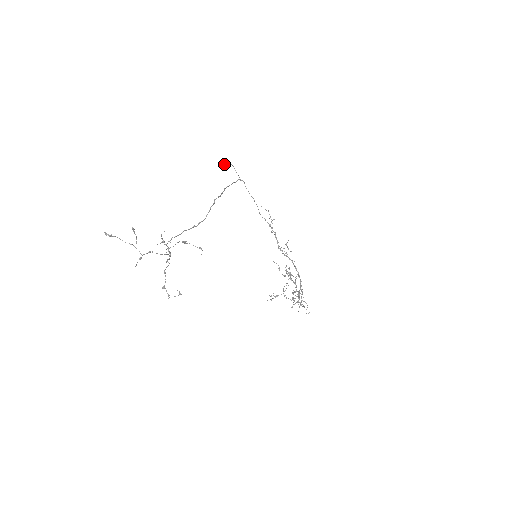
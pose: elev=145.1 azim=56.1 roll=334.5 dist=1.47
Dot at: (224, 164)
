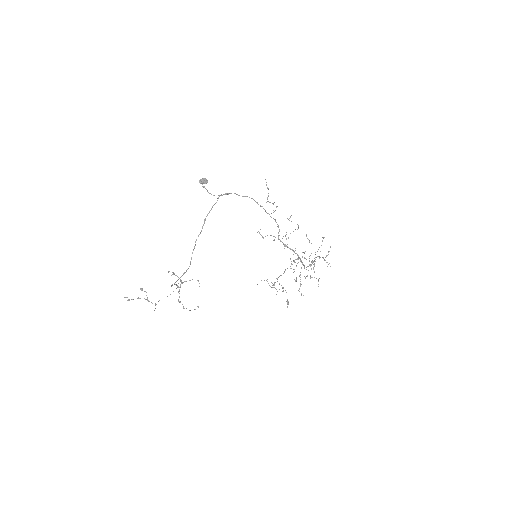
Dot at: (202, 184)
